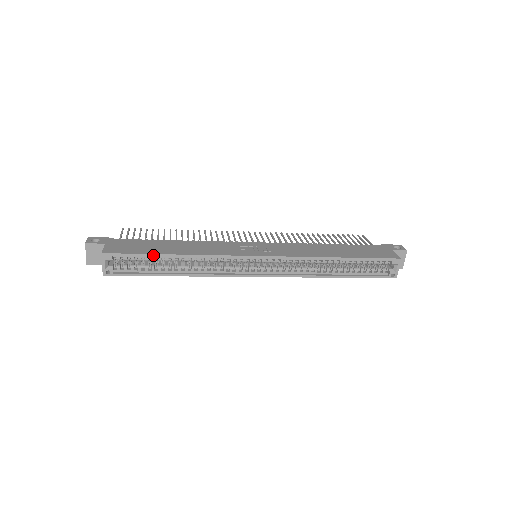
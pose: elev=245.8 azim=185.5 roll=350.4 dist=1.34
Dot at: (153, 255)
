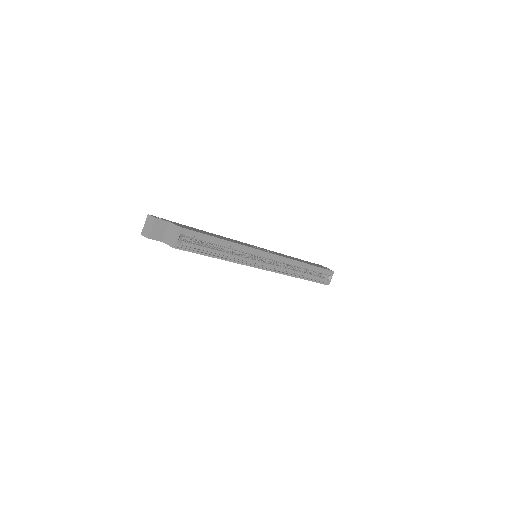
Dot at: (213, 237)
